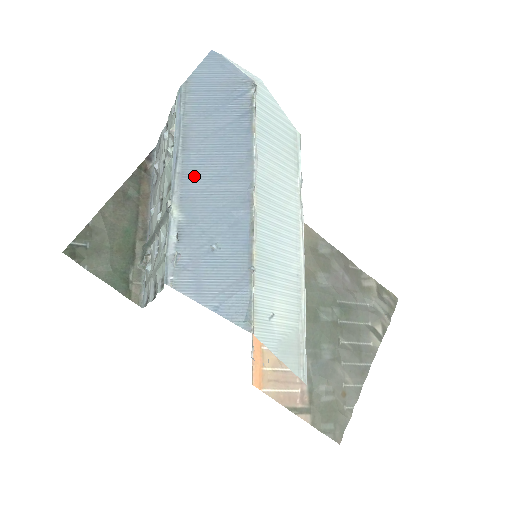
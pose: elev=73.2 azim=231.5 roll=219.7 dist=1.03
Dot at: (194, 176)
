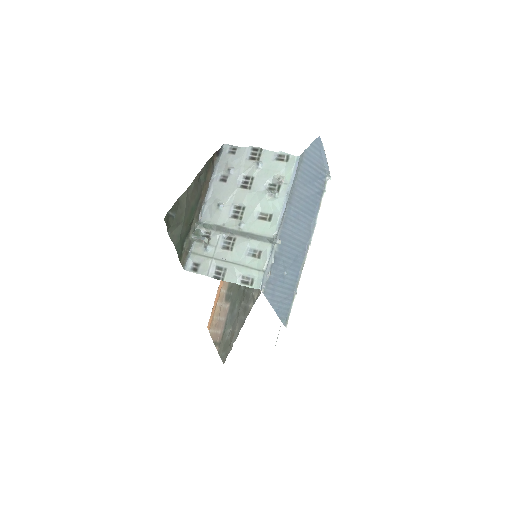
Dot at: (289, 224)
